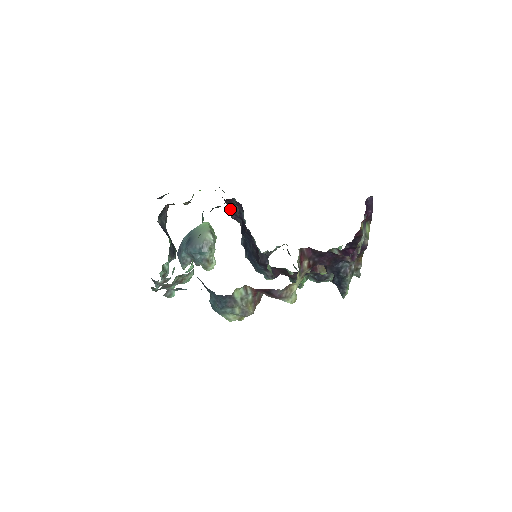
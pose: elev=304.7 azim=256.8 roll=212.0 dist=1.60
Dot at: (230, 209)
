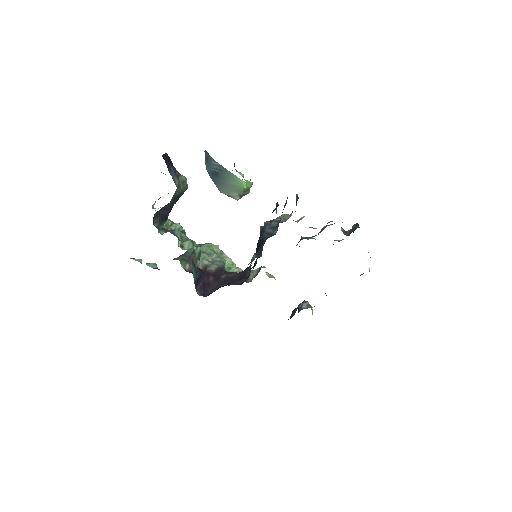
Dot at: occluded
